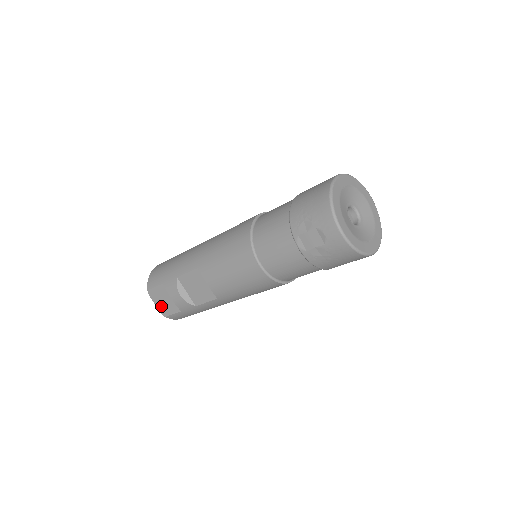
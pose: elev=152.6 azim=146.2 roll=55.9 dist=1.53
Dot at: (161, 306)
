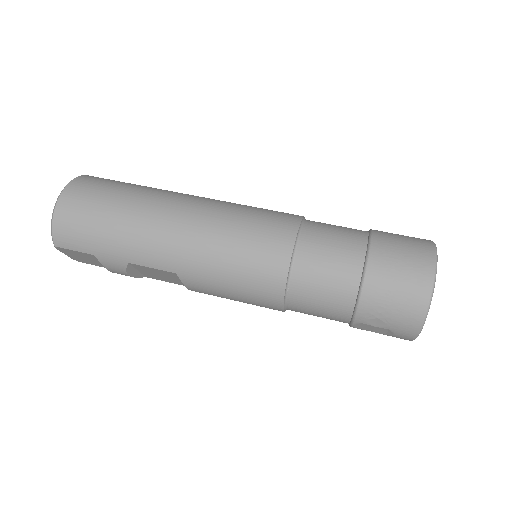
Dot at: (76, 258)
